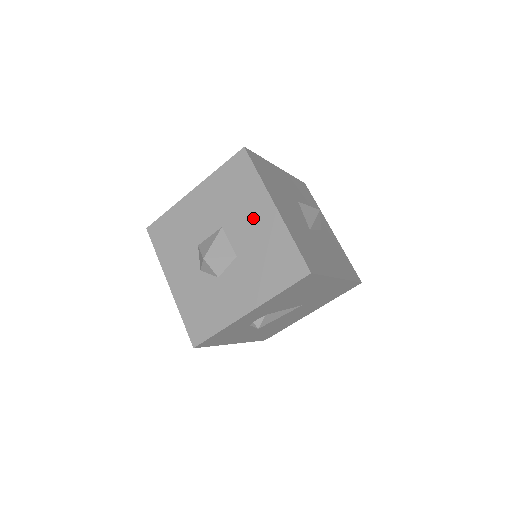
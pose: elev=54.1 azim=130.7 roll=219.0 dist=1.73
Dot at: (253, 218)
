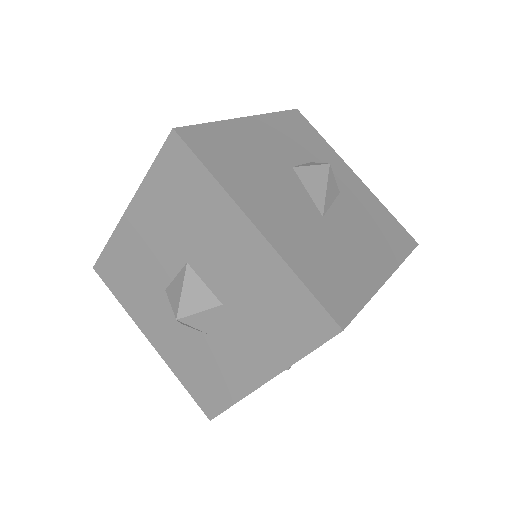
Dot at: (226, 247)
